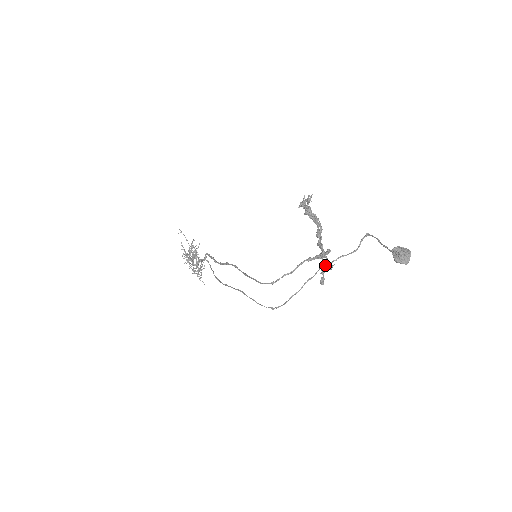
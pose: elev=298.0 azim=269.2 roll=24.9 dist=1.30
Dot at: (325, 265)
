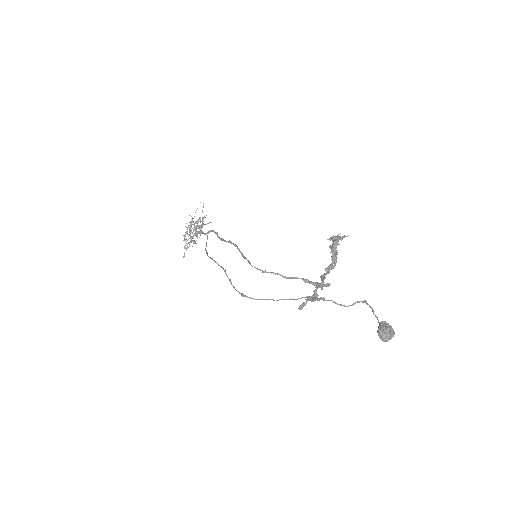
Dot at: (315, 295)
